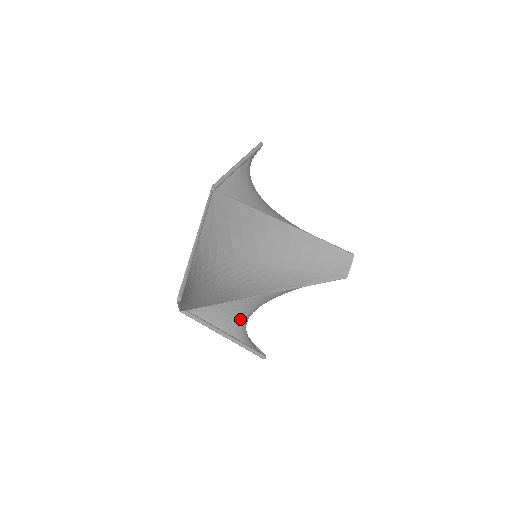
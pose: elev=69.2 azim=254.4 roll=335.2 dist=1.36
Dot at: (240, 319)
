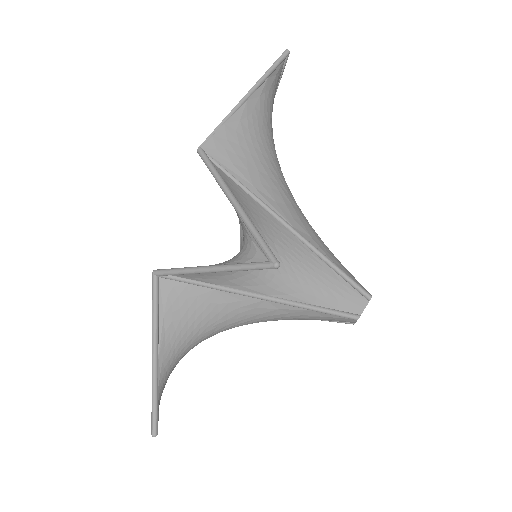
Dot at: occluded
